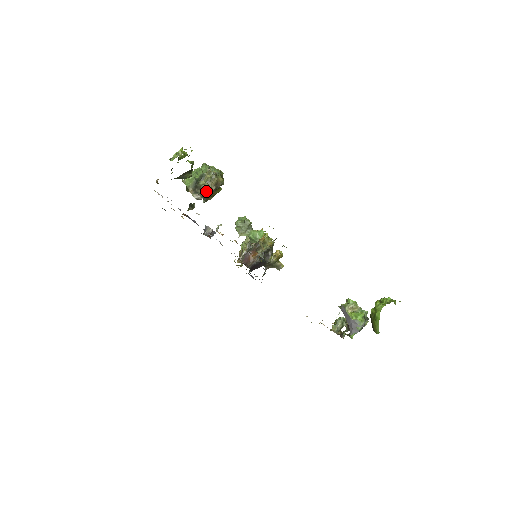
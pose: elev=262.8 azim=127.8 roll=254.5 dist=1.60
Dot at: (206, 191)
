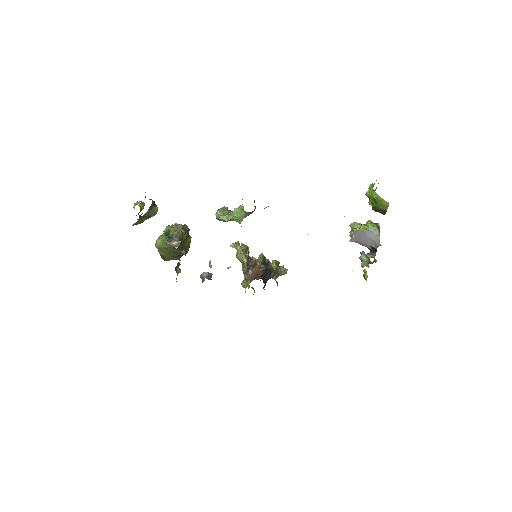
Dot at: (179, 236)
